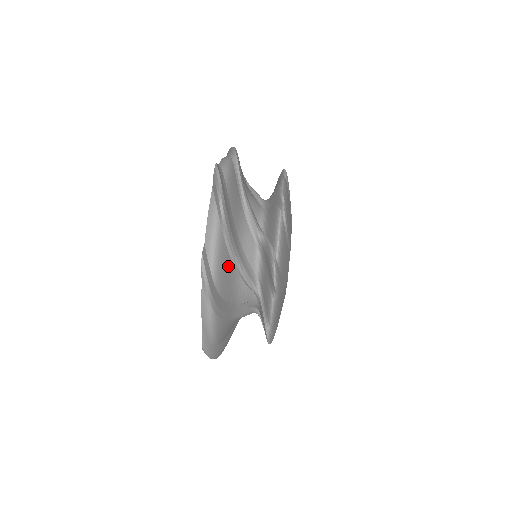
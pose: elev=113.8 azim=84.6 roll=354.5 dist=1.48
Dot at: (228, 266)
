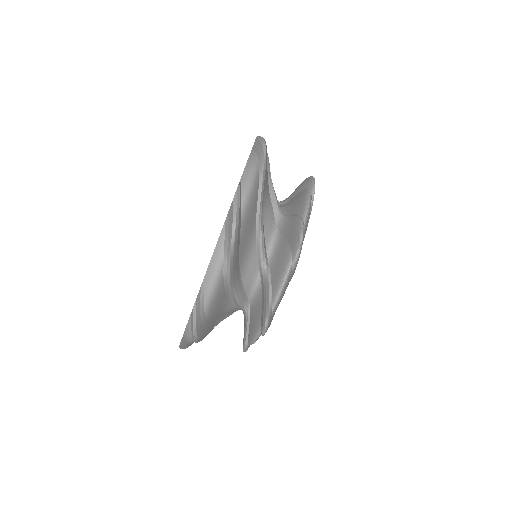
Dot at: occluded
